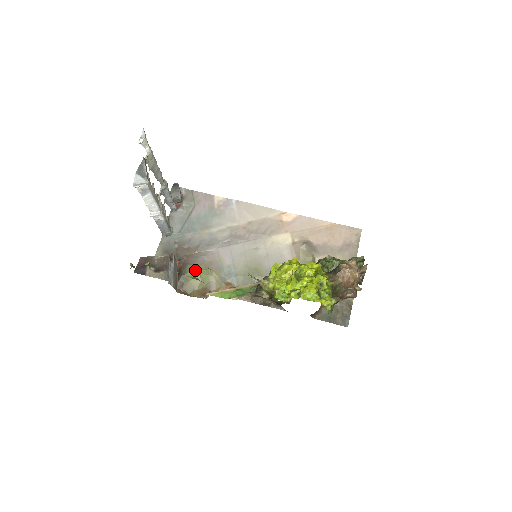
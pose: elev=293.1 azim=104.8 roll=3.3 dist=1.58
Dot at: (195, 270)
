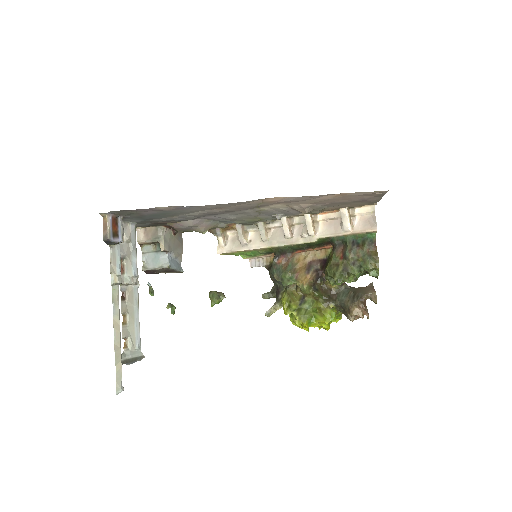
Dot at: occluded
